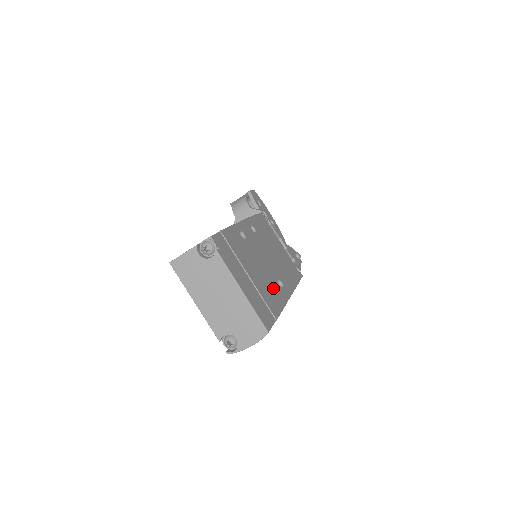
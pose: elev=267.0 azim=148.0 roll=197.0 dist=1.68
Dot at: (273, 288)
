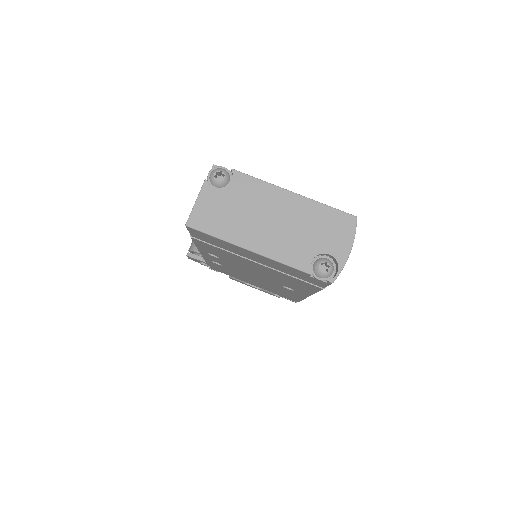
Dot at: occluded
